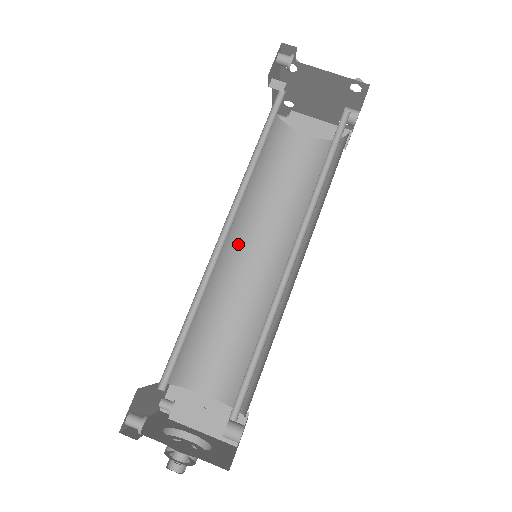
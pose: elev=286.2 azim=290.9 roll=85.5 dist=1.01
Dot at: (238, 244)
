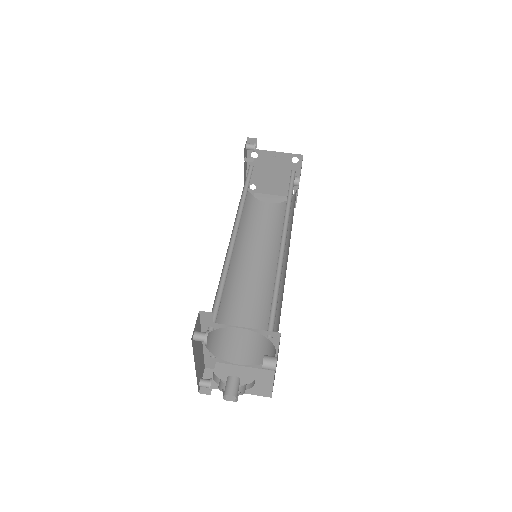
Dot at: (239, 262)
